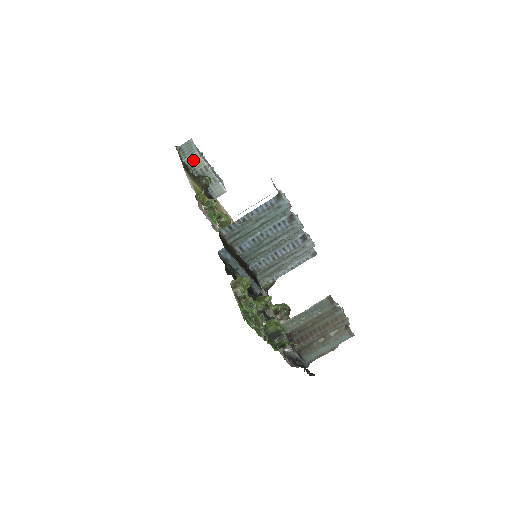
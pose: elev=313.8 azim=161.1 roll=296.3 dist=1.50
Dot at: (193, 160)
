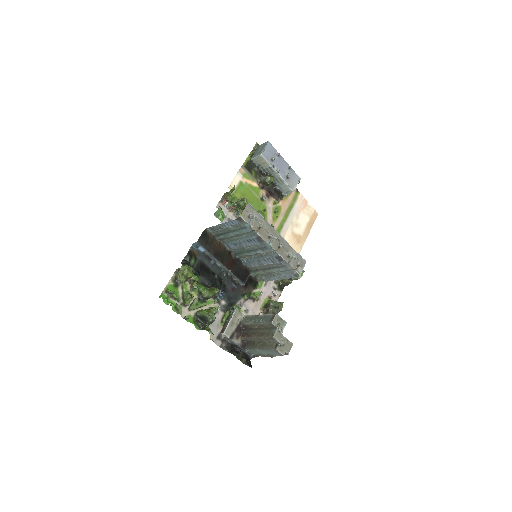
Dot at: (259, 160)
